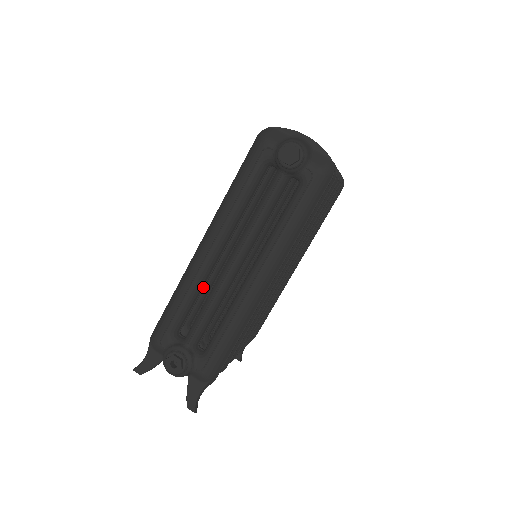
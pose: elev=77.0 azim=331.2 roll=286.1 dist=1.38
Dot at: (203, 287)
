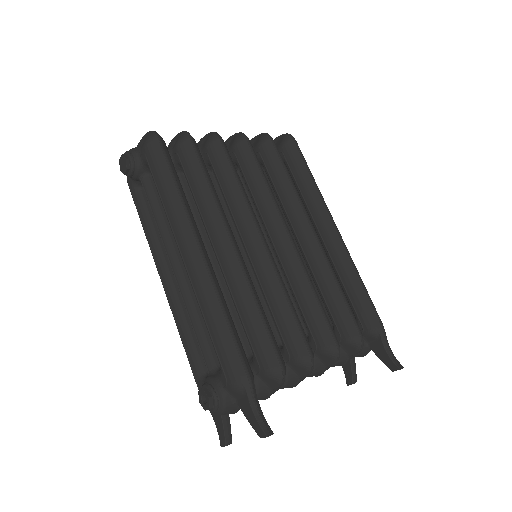
Dot at: occluded
